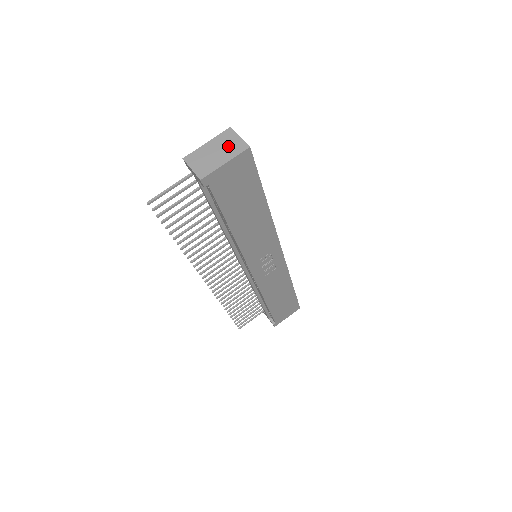
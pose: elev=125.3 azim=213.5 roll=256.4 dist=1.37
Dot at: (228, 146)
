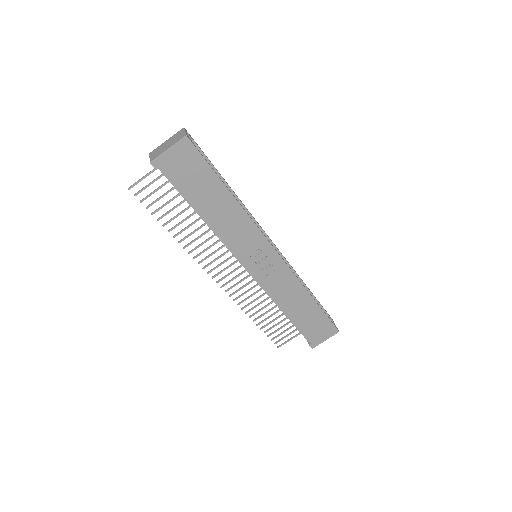
Dot at: (175, 139)
